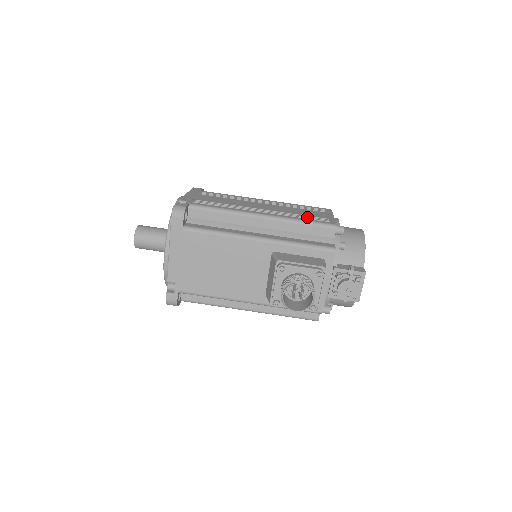
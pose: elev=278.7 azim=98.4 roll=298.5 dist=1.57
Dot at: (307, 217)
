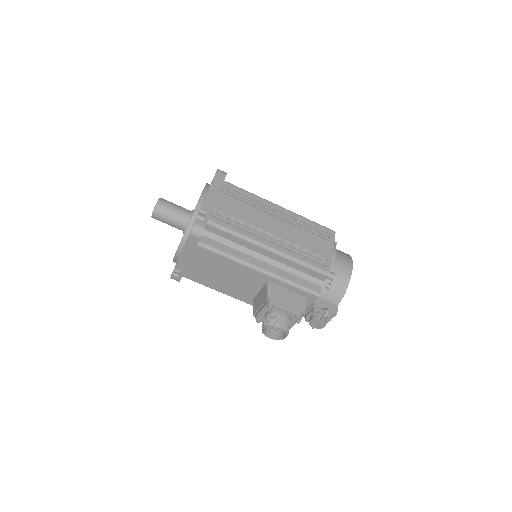
Dot at: (308, 254)
